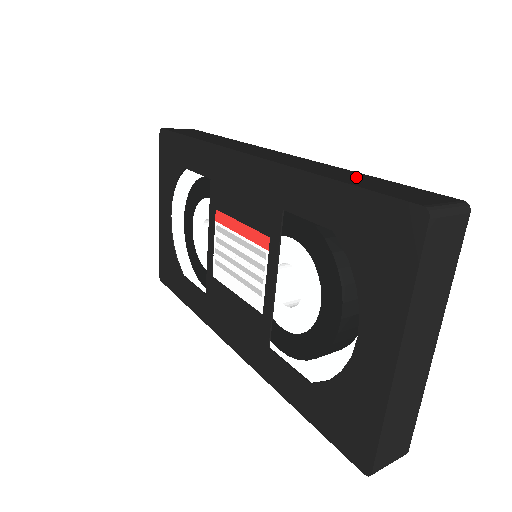
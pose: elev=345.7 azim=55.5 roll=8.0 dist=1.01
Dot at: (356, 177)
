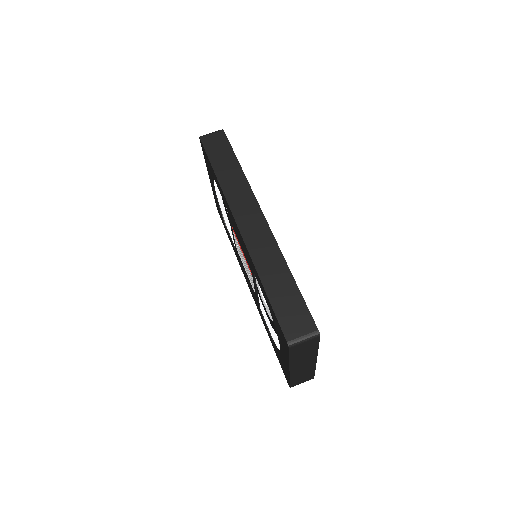
Dot at: (282, 284)
